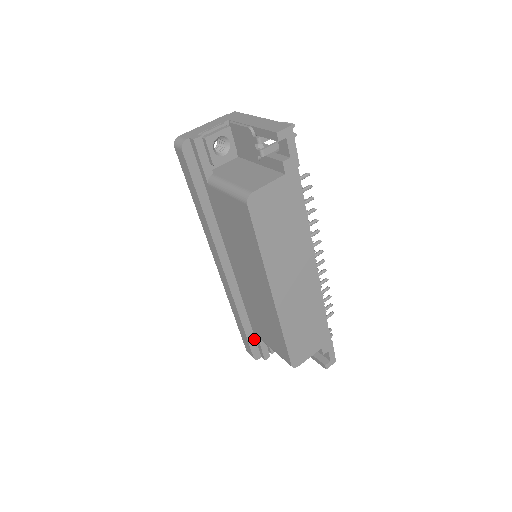
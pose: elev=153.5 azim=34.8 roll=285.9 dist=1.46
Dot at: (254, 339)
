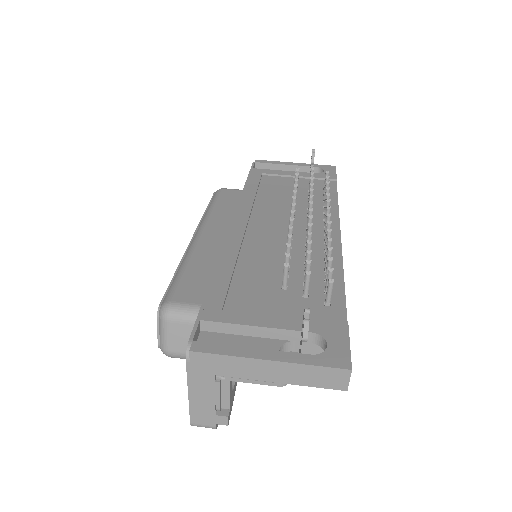
Dot at: occluded
